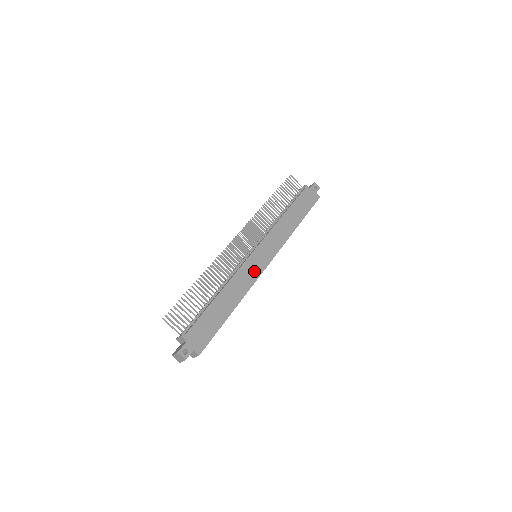
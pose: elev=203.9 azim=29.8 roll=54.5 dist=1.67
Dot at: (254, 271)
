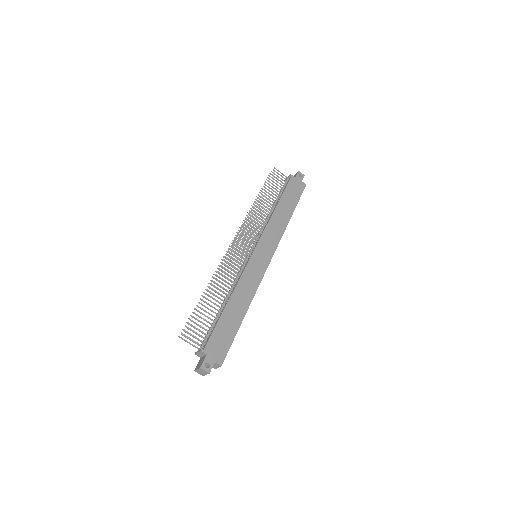
Dot at: (257, 272)
